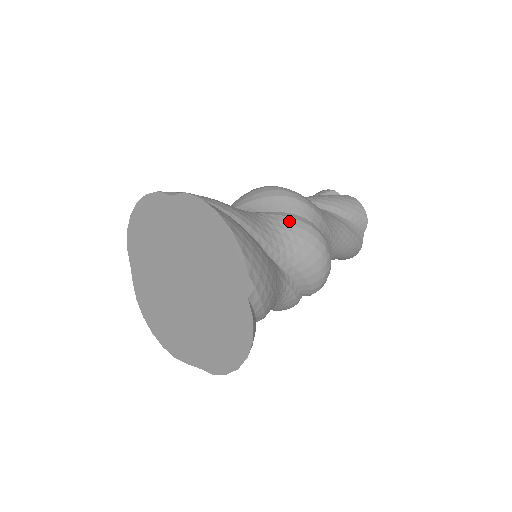
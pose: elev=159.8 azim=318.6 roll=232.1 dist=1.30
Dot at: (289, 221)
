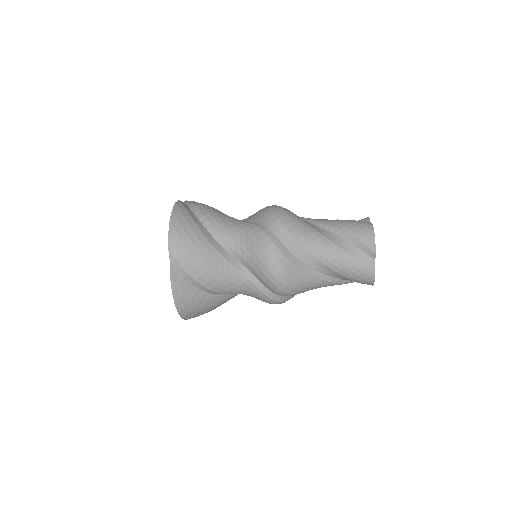
Dot at: (253, 229)
